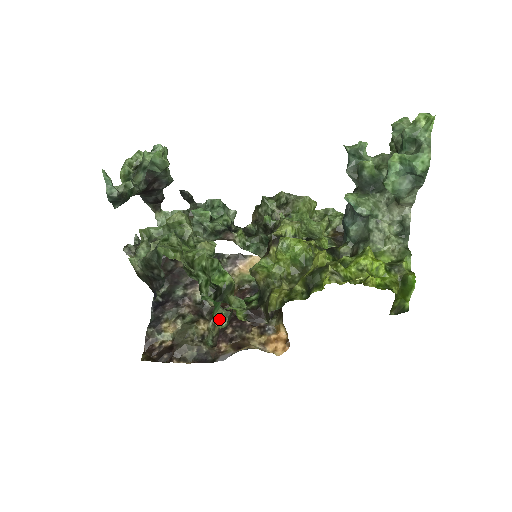
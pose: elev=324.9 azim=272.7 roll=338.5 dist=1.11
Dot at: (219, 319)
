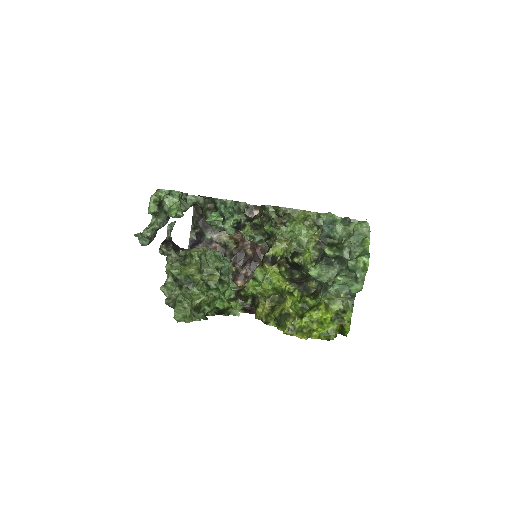
Dot at: (229, 294)
